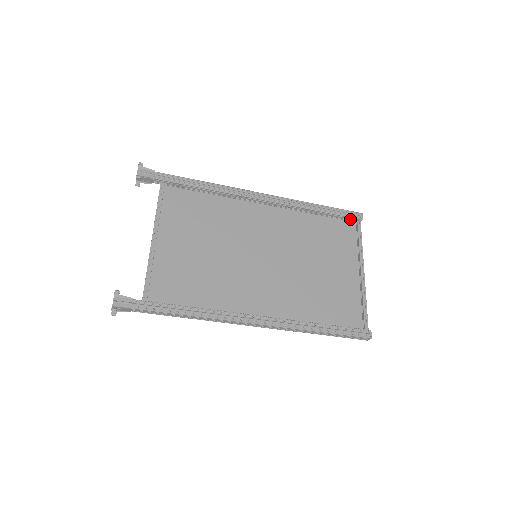
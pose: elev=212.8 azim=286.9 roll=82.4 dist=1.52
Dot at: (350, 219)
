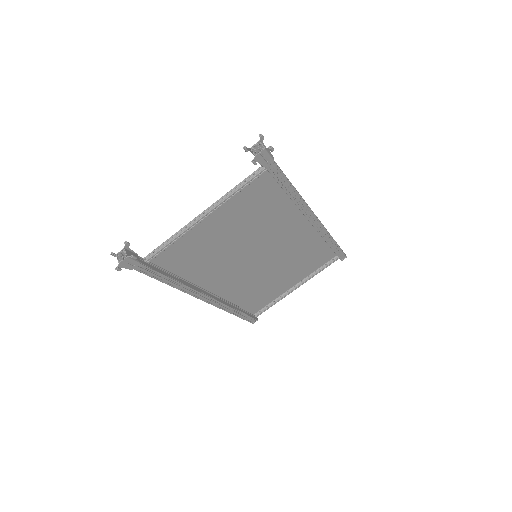
Dot at: occluded
